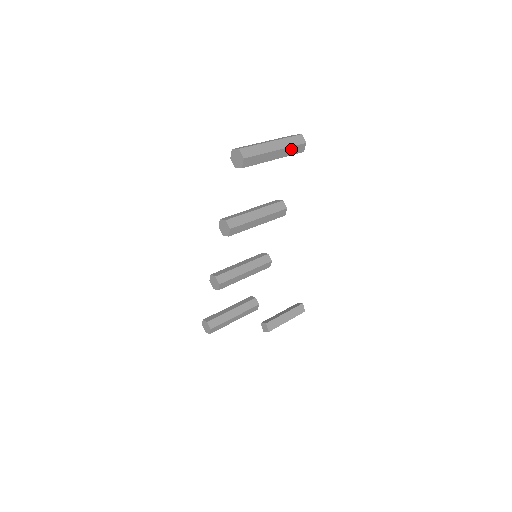
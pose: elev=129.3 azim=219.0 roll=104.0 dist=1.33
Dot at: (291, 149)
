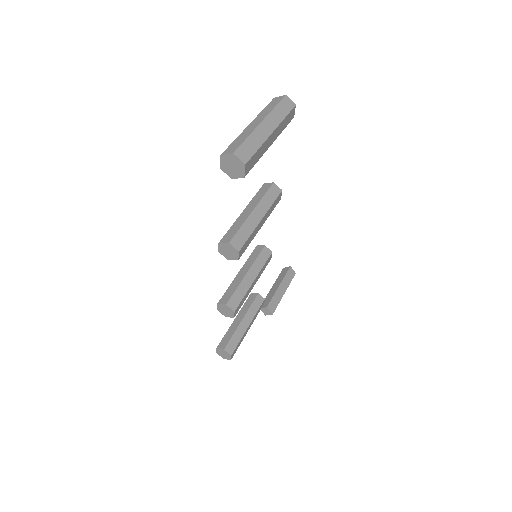
Dot at: (284, 122)
